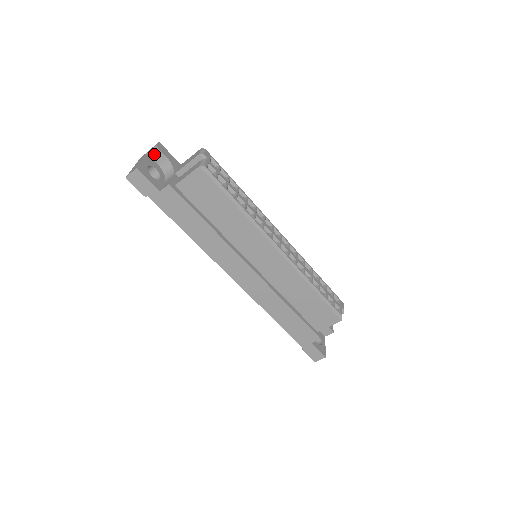
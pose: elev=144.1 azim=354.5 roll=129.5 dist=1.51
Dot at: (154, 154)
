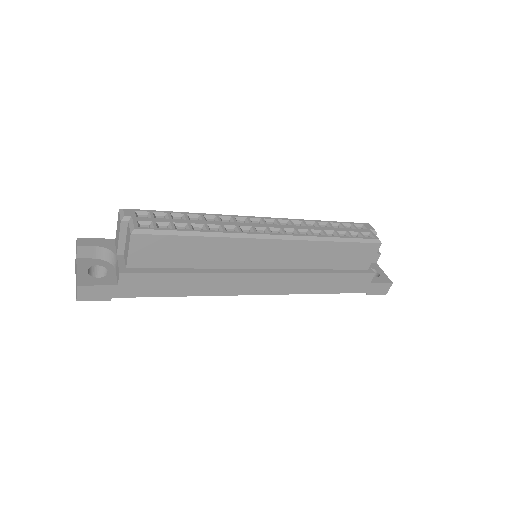
Dot at: (82, 253)
